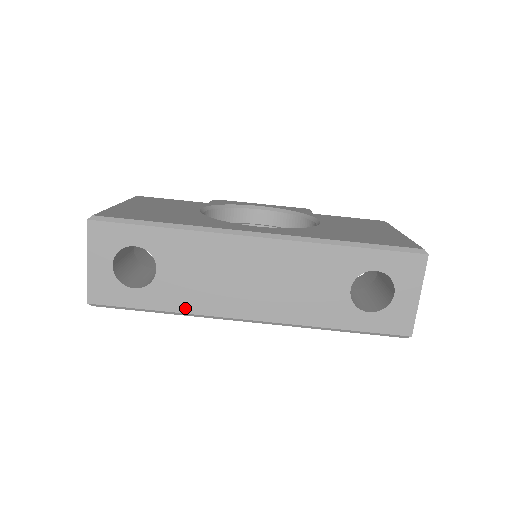
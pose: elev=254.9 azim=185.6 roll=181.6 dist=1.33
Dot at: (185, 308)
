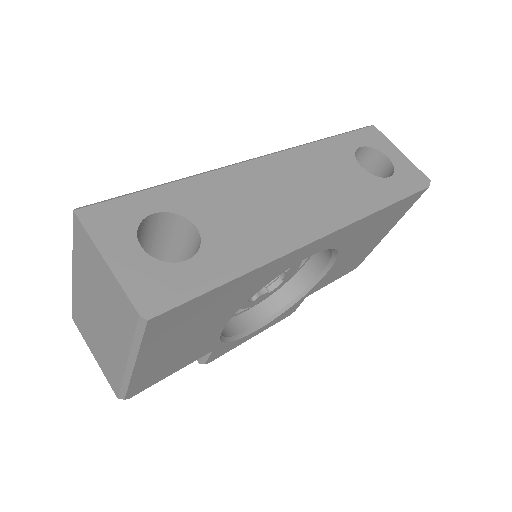
Dot at: (259, 252)
